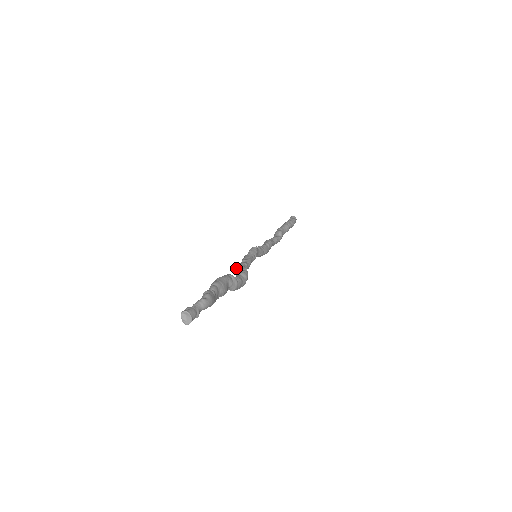
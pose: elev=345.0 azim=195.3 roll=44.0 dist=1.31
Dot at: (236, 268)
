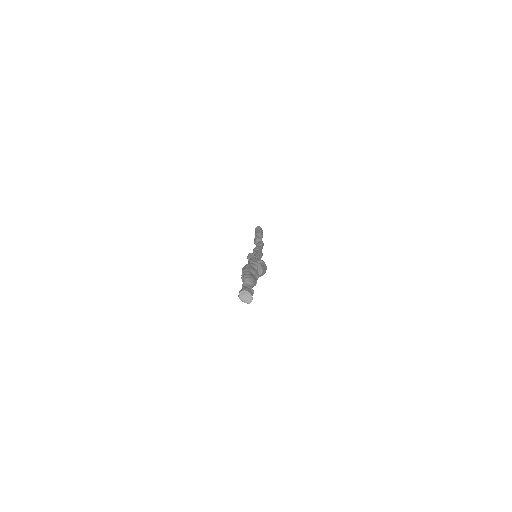
Dot at: occluded
